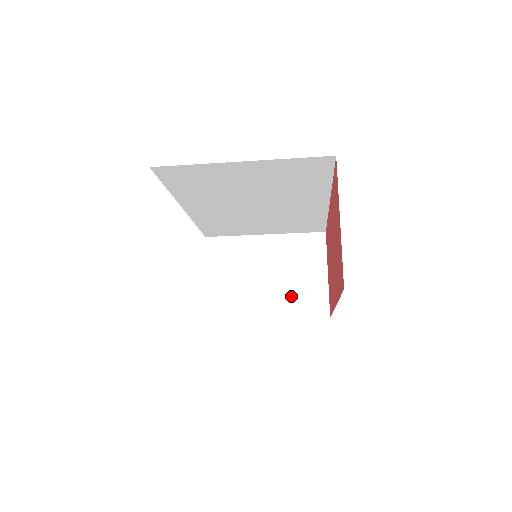
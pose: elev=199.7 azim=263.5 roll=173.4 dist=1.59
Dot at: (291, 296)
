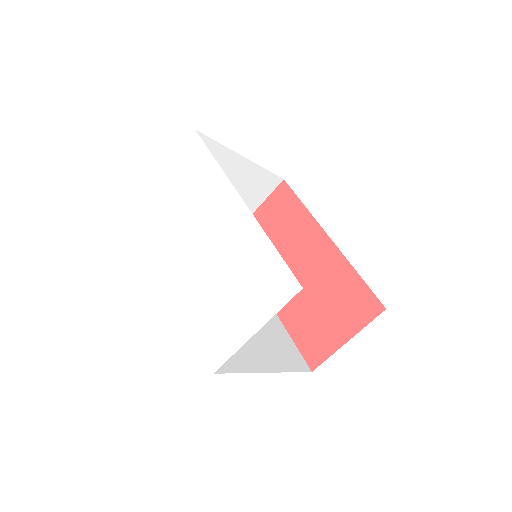
Dot at: occluded
